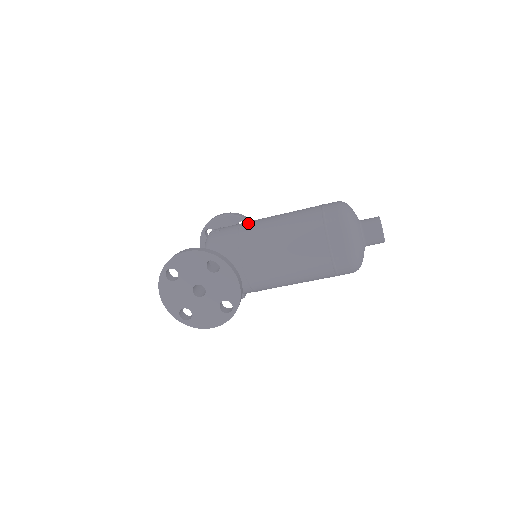
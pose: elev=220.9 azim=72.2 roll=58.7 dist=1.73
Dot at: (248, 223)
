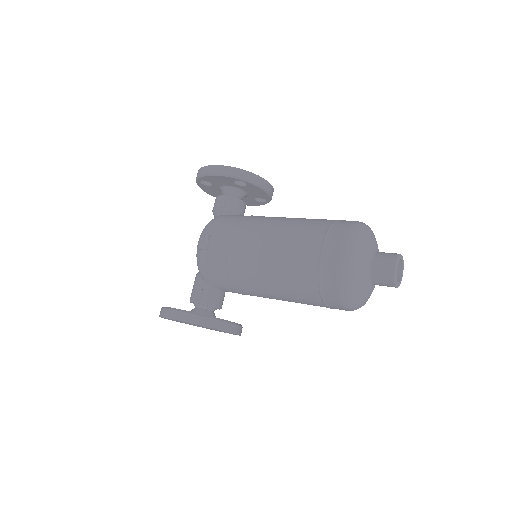
Dot at: (236, 248)
